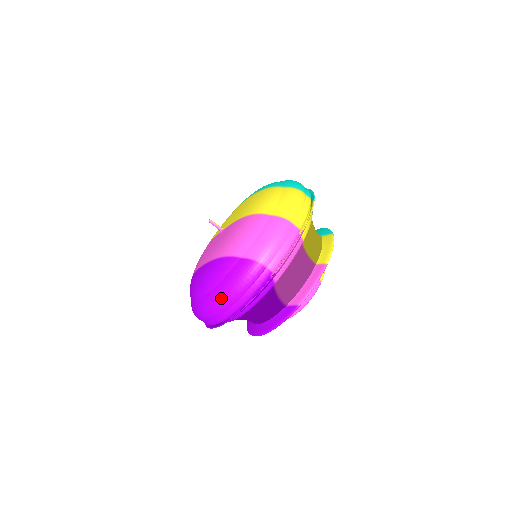
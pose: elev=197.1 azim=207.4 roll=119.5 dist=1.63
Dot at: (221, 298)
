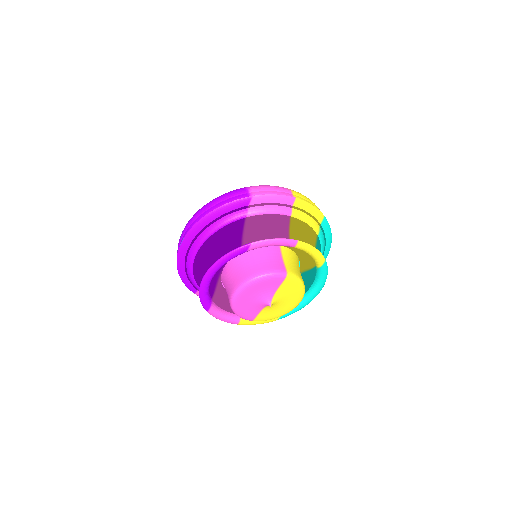
Dot at: (204, 205)
